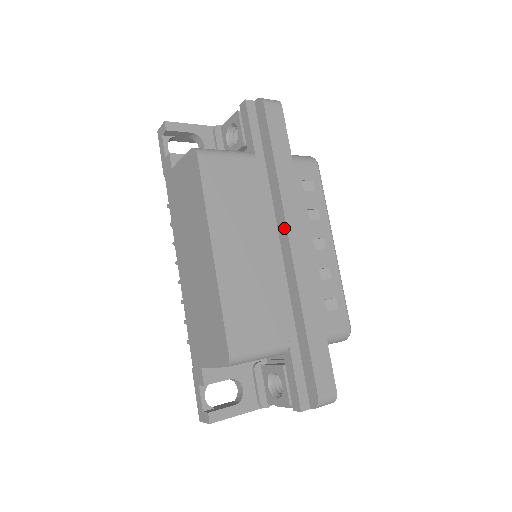
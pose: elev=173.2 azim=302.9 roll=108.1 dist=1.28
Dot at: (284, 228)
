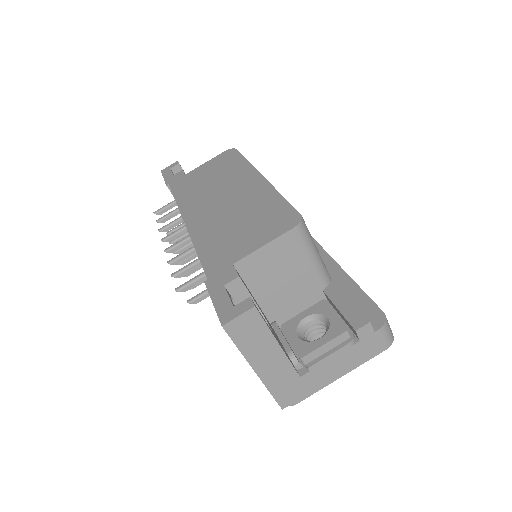
Dot at: occluded
